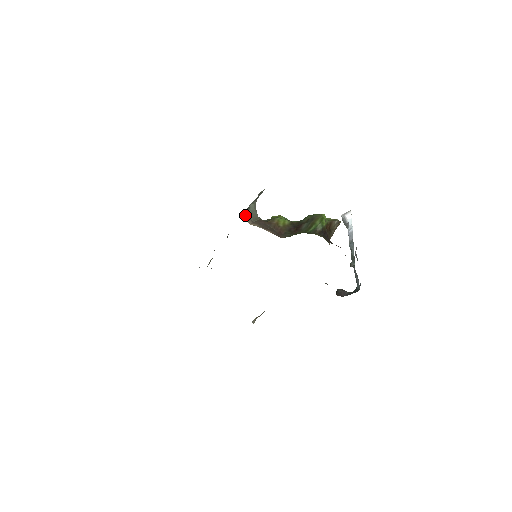
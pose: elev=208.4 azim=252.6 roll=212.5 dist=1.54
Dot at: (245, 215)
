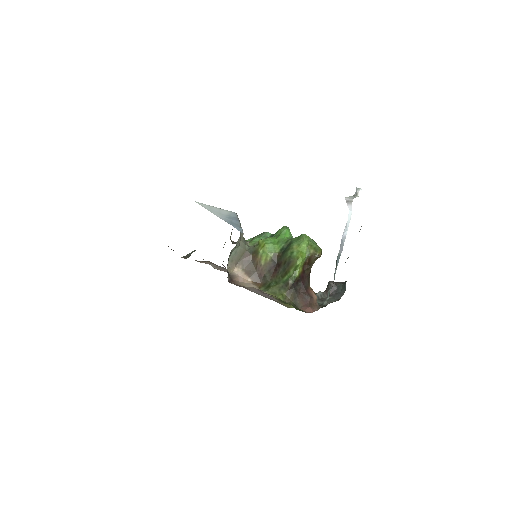
Dot at: (227, 264)
